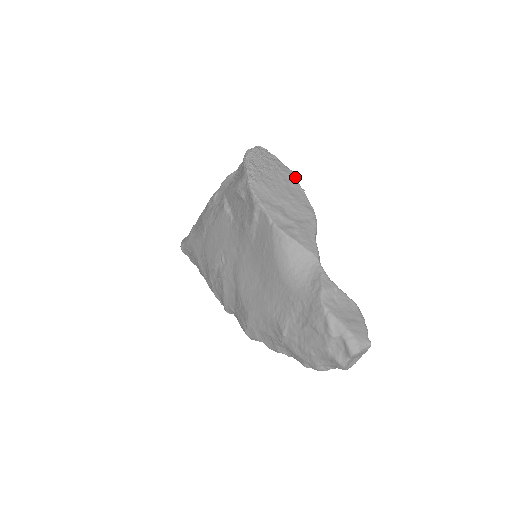
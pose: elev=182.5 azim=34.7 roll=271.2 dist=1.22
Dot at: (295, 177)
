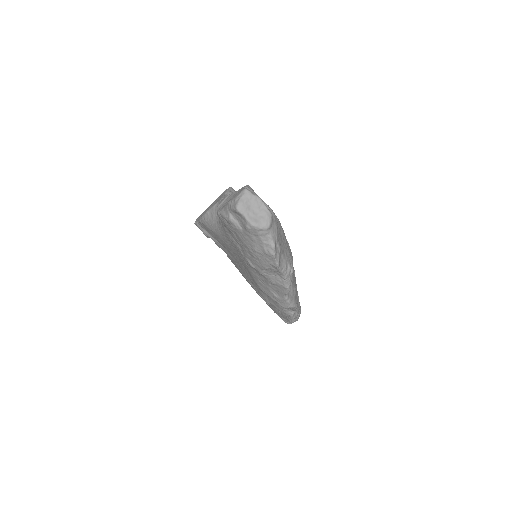
Dot at: occluded
